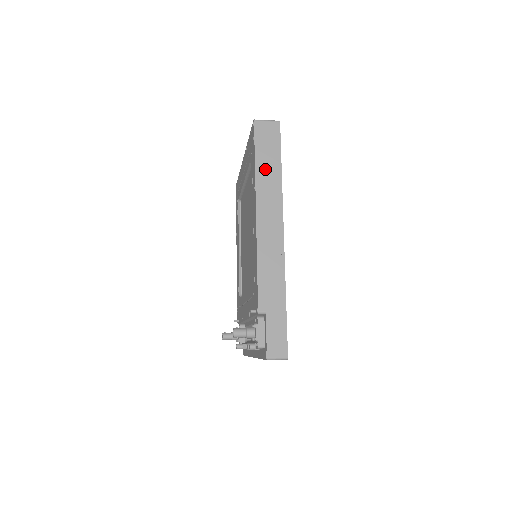
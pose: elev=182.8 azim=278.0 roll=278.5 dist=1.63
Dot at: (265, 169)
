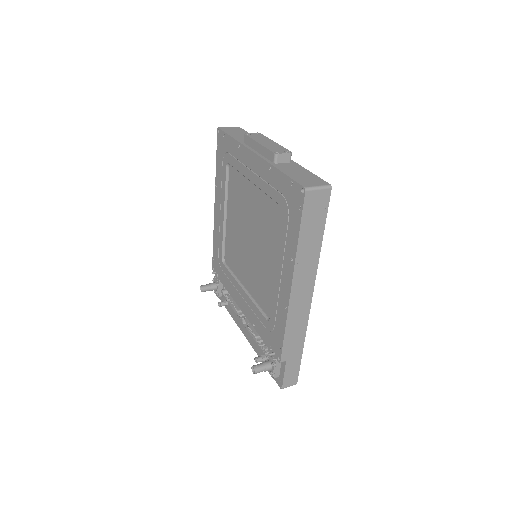
Dot at: (307, 244)
